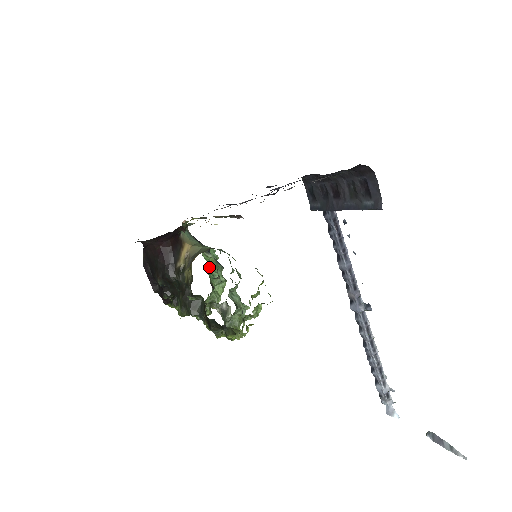
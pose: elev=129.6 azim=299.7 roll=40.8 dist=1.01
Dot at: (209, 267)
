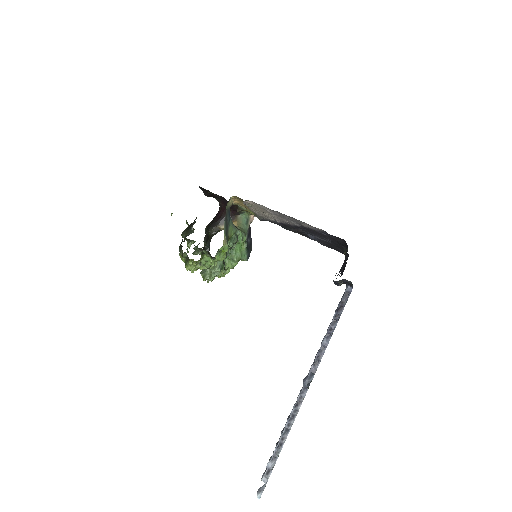
Dot at: (235, 246)
